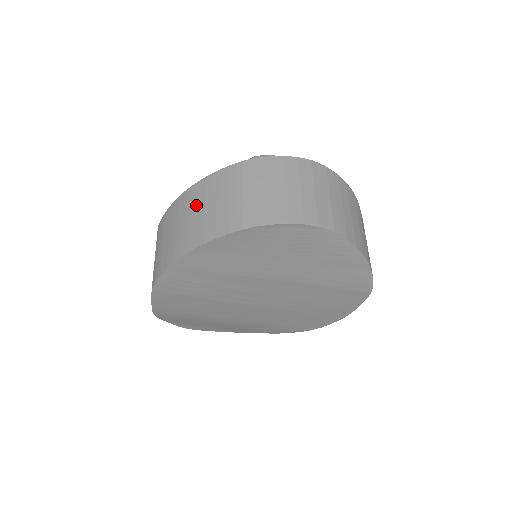
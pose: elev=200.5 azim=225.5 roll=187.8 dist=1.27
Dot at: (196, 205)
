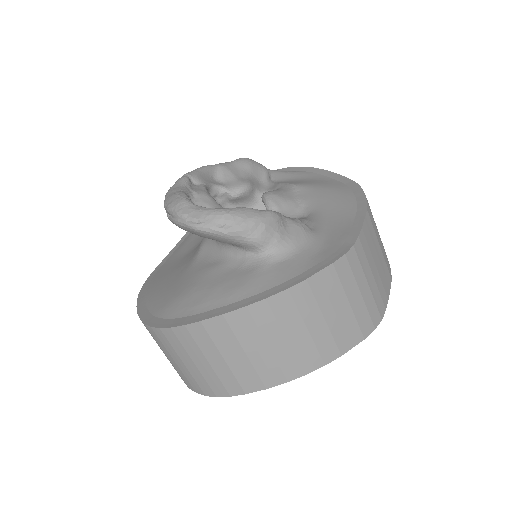
Dot at: occluded
